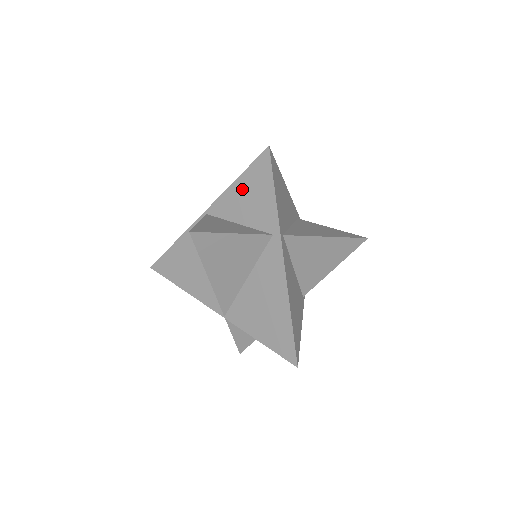
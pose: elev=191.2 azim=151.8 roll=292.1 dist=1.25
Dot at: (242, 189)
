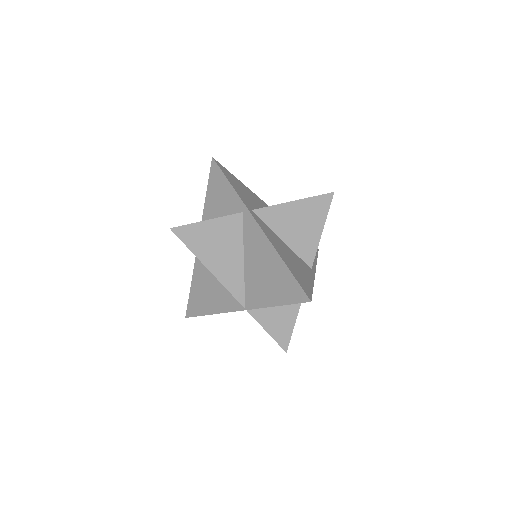
Dot at: (211, 200)
